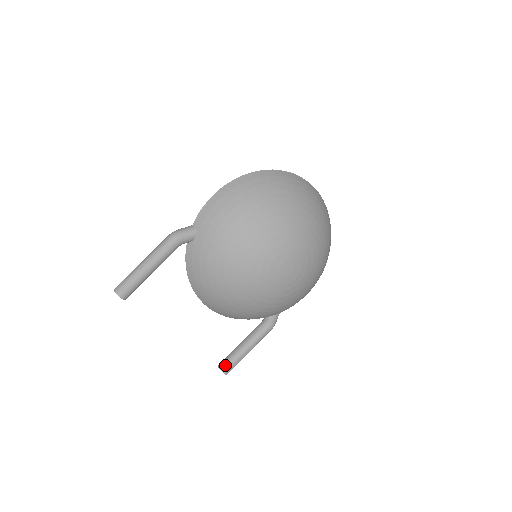
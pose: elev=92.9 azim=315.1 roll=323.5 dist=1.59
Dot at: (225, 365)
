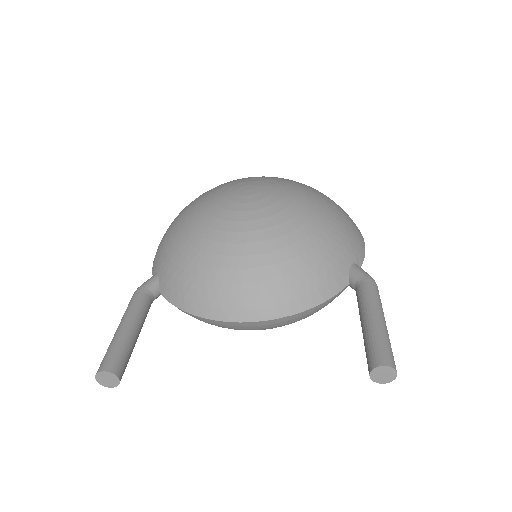
Dot at: (369, 359)
